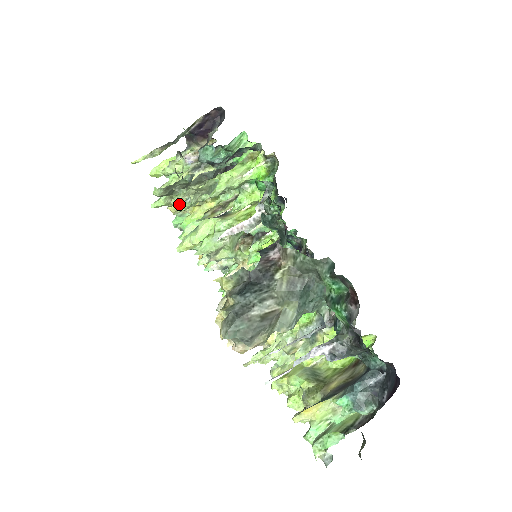
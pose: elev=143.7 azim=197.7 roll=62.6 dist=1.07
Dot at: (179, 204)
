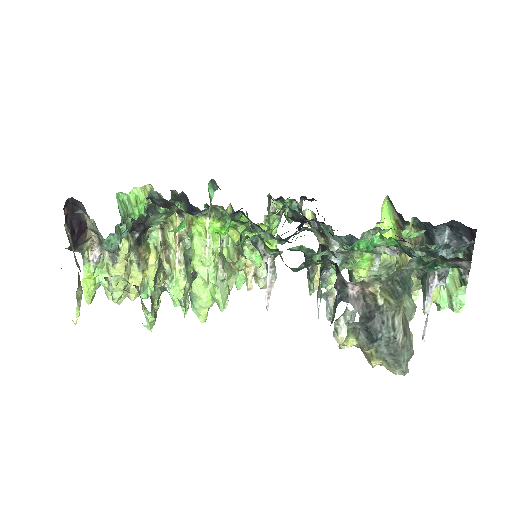
Dot at: occluded
